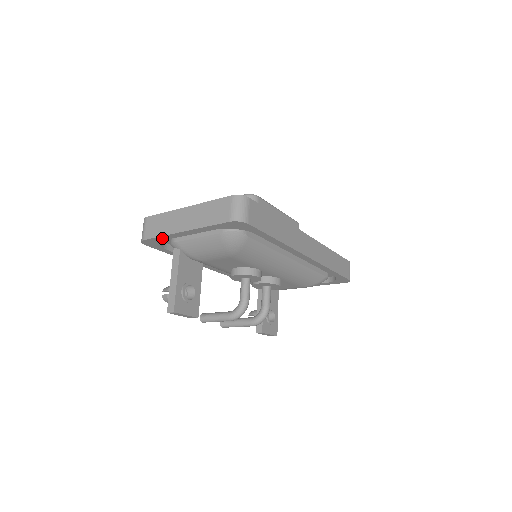
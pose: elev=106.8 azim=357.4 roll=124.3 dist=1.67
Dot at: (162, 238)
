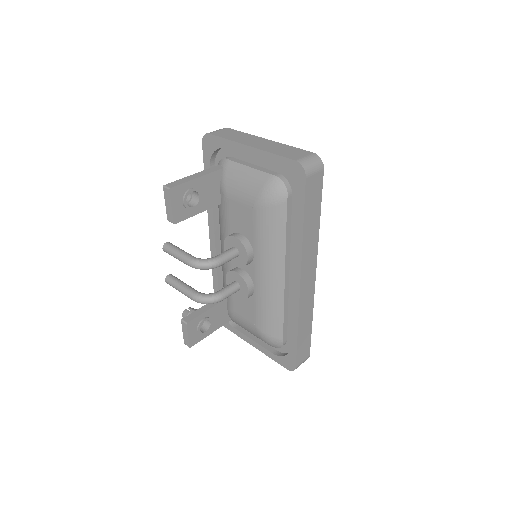
Dot at: (224, 143)
